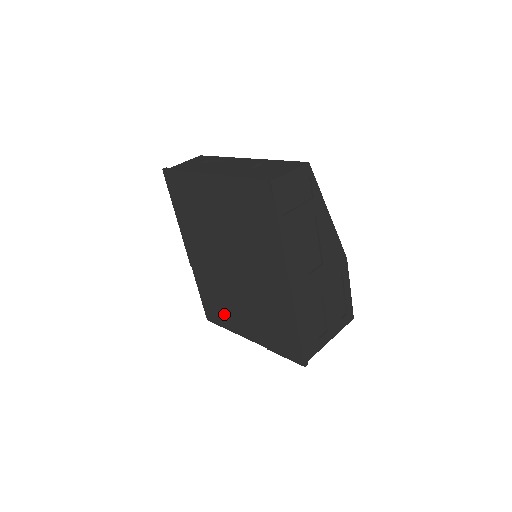
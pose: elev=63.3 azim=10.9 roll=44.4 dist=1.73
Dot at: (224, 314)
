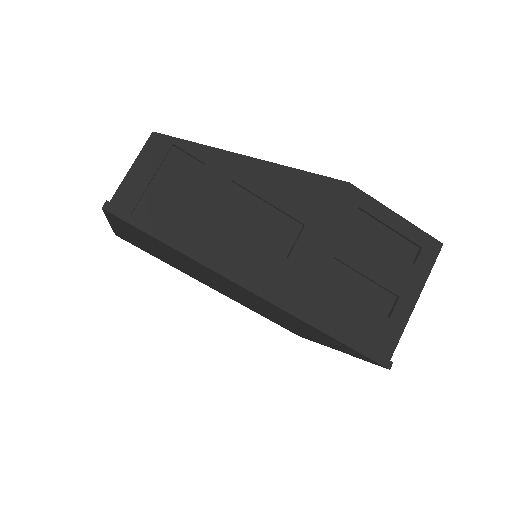
Dot at: (293, 330)
